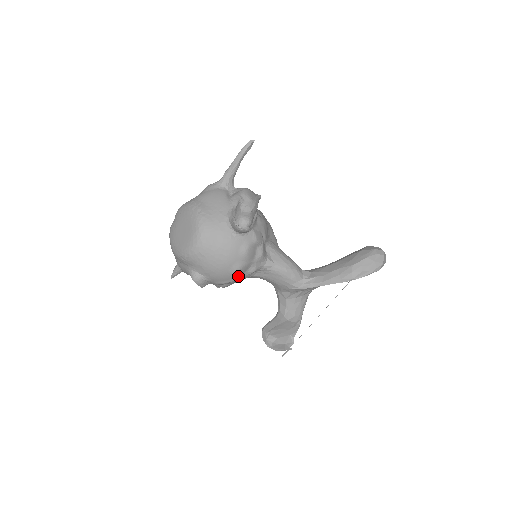
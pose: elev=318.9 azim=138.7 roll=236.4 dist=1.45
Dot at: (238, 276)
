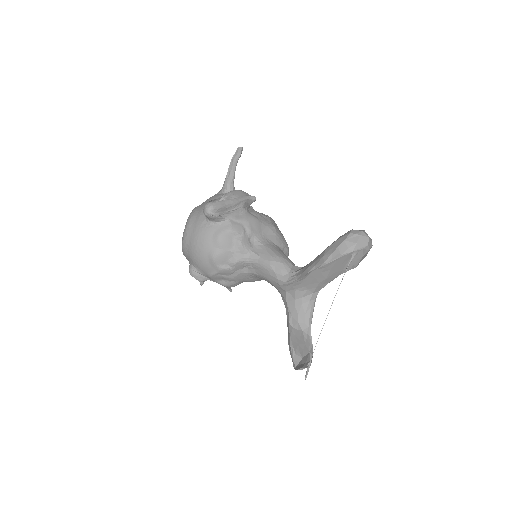
Dot at: (219, 266)
